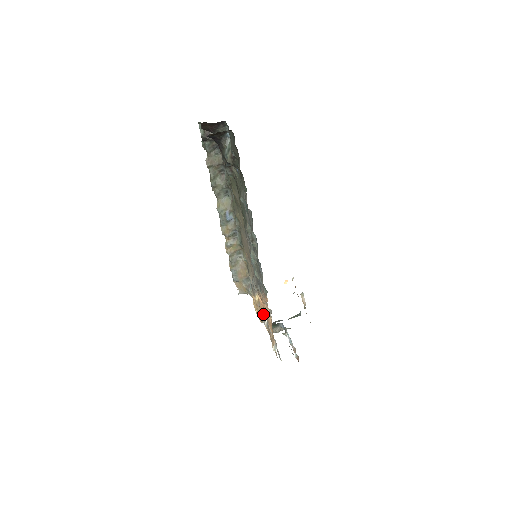
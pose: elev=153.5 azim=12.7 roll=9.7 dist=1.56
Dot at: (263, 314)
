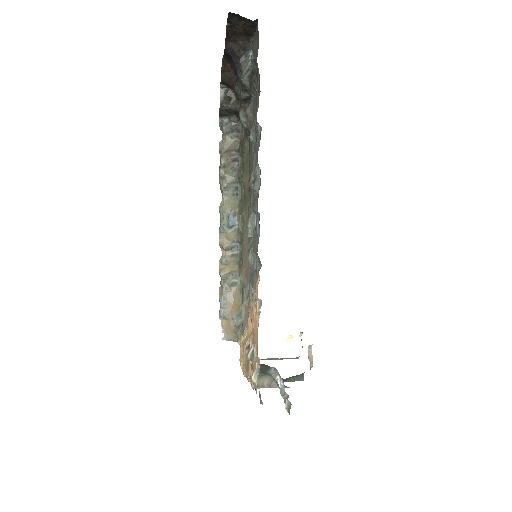
Dot at: (249, 340)
